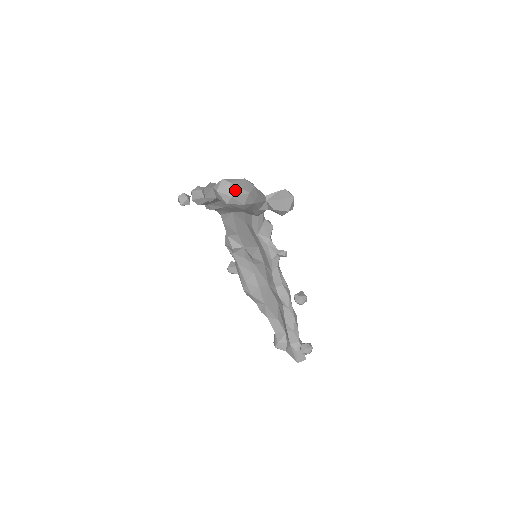
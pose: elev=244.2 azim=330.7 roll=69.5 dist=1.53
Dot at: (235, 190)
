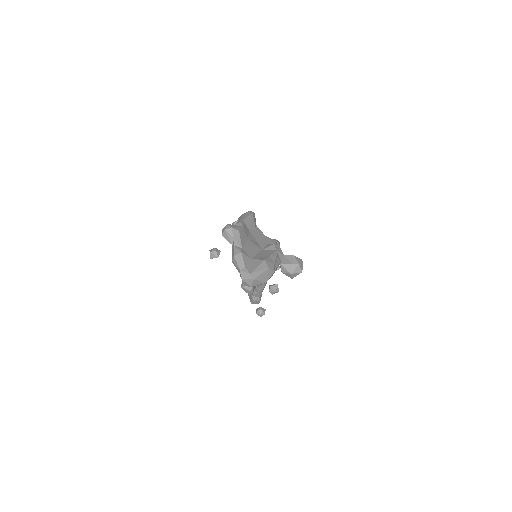
Dot at: (256, 283)
